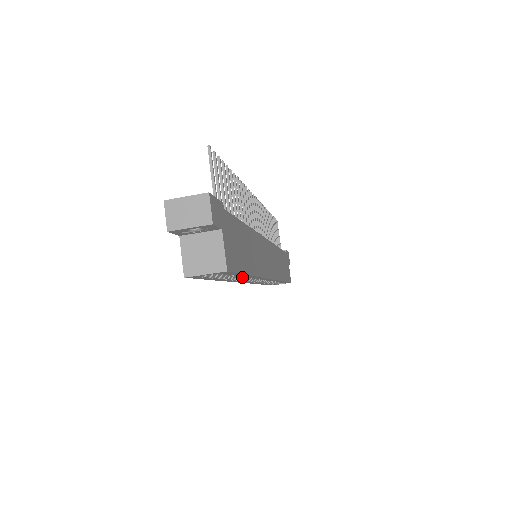
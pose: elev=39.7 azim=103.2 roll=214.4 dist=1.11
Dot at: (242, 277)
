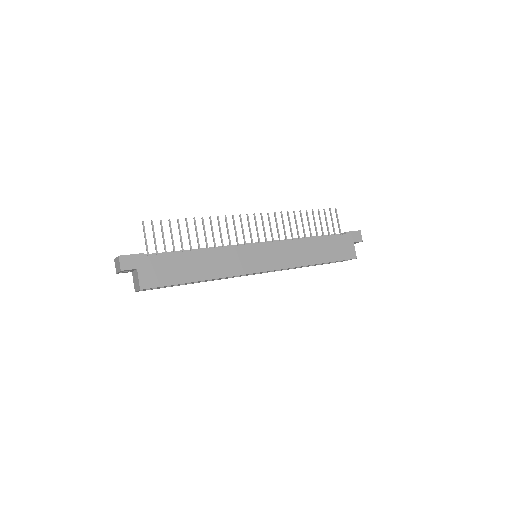
Dot at: occluded
